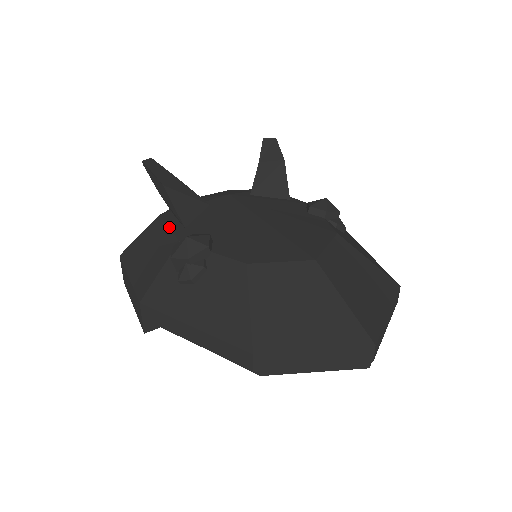
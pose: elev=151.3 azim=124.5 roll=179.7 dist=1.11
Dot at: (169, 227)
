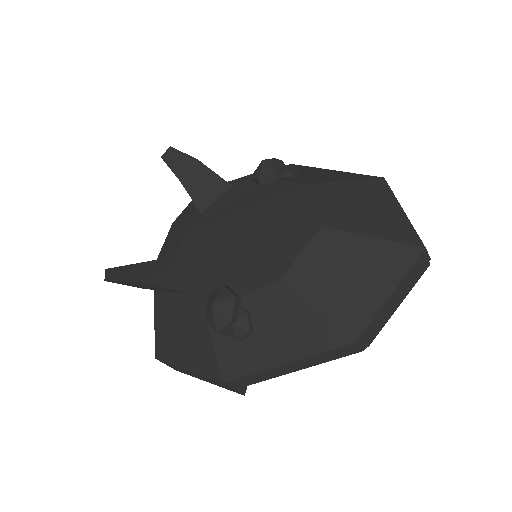
Dot at: (177, 305)
